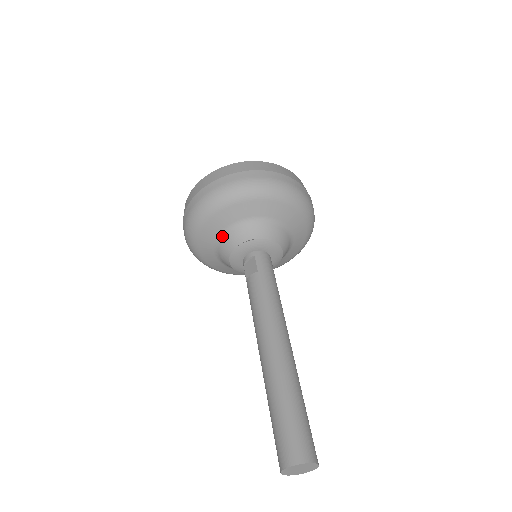
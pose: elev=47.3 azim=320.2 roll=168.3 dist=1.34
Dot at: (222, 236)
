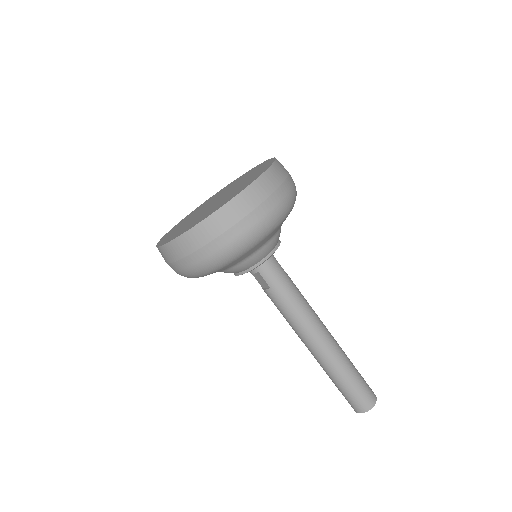
Dot at: occluded
